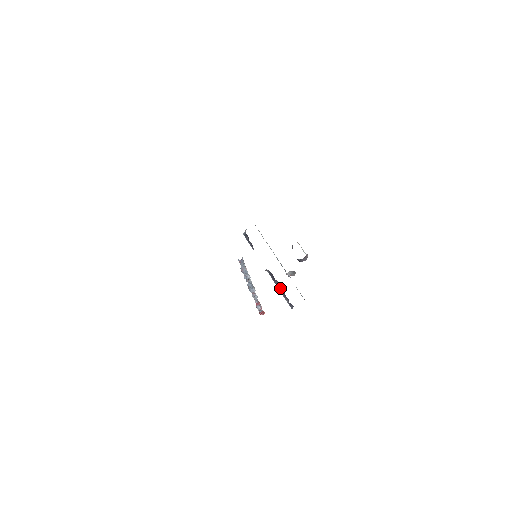
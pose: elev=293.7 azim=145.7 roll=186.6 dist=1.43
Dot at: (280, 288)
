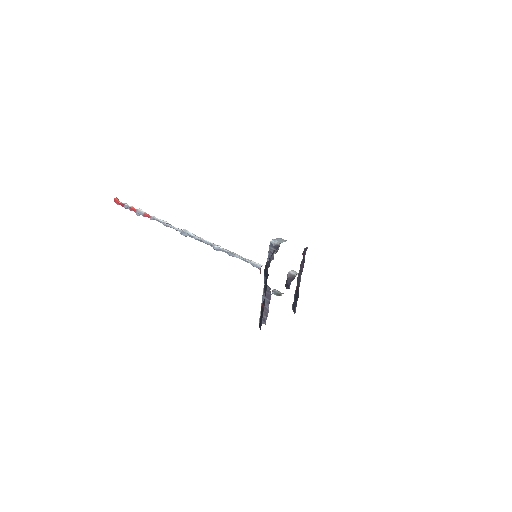
Dot at: (266, 305)
